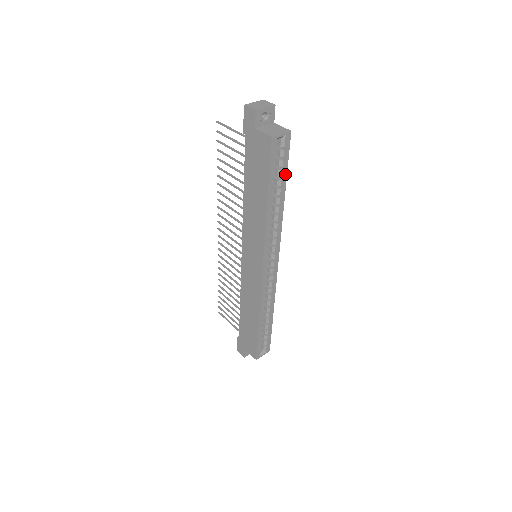
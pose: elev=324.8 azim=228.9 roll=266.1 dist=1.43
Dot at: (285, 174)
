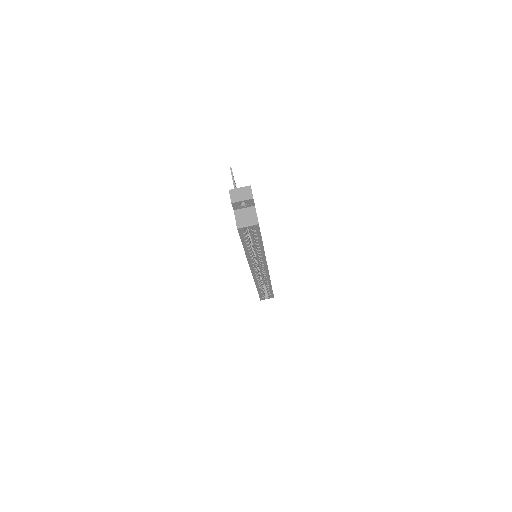
Dot at: (260, 239)
